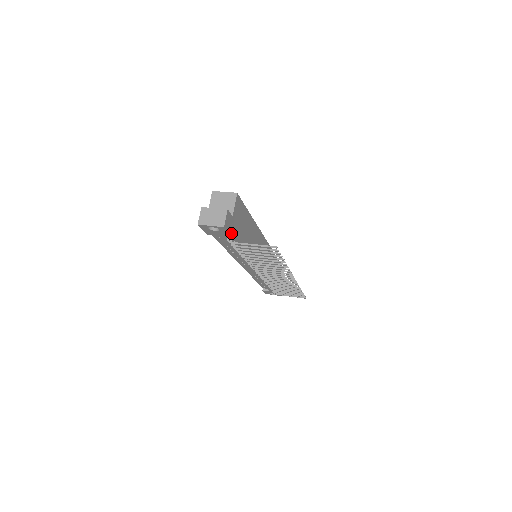
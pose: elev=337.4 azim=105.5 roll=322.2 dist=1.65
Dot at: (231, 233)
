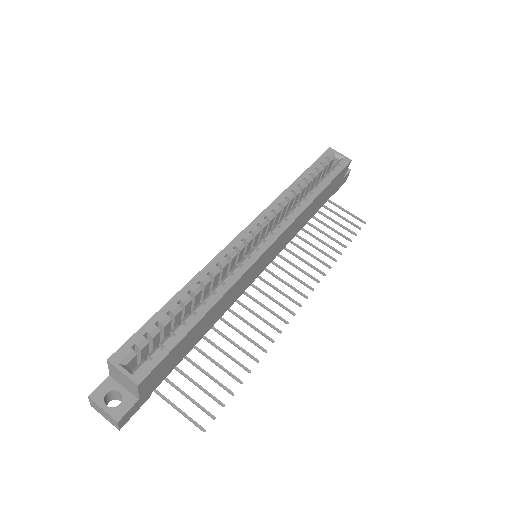
Dot at: (145, 401)
